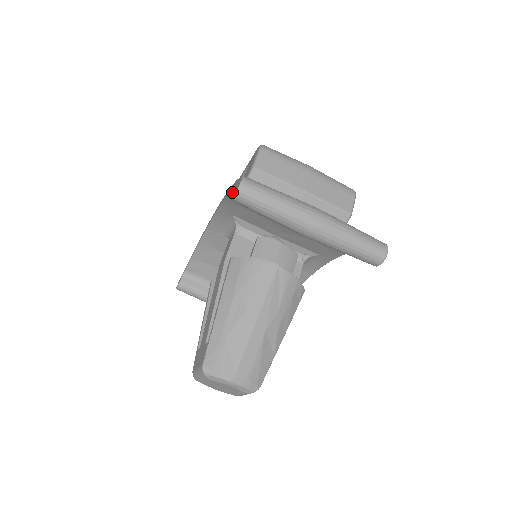
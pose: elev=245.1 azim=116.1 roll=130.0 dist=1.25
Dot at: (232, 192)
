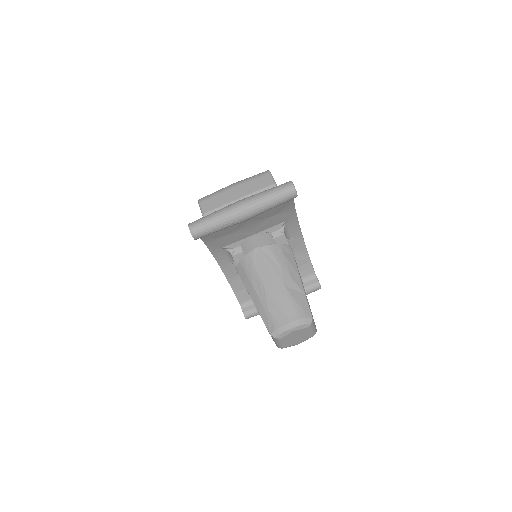
Dot at: occluded
